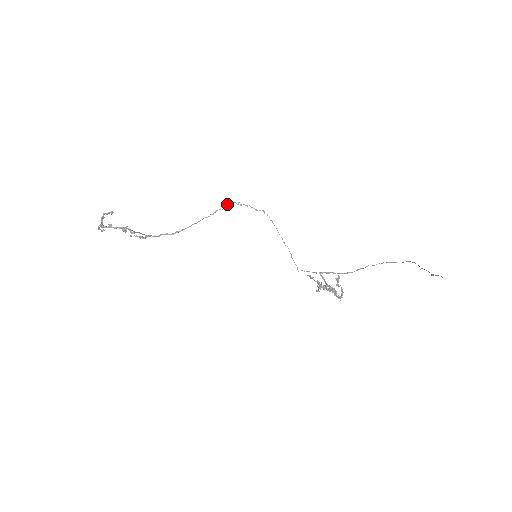
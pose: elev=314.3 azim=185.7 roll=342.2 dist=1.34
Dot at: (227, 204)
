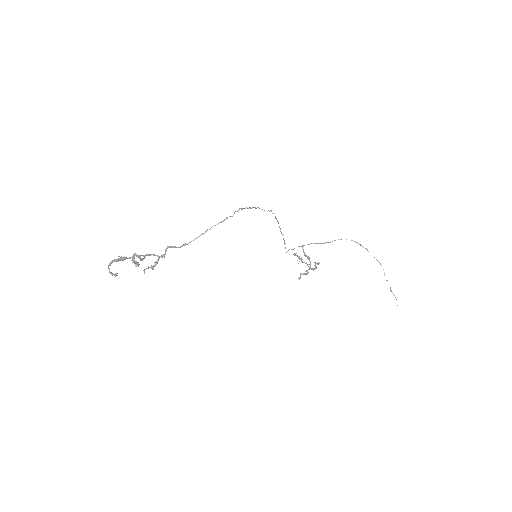
Dot at: occluded
